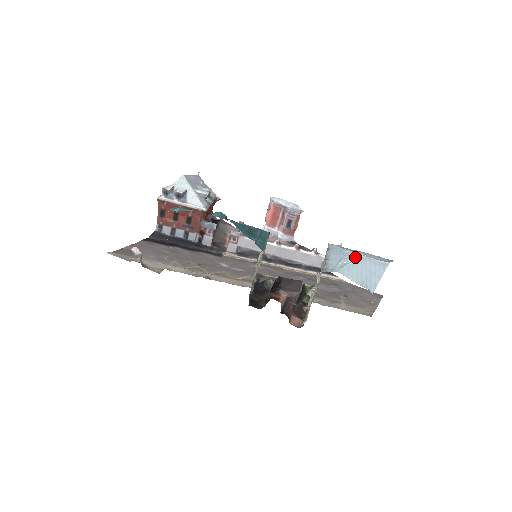
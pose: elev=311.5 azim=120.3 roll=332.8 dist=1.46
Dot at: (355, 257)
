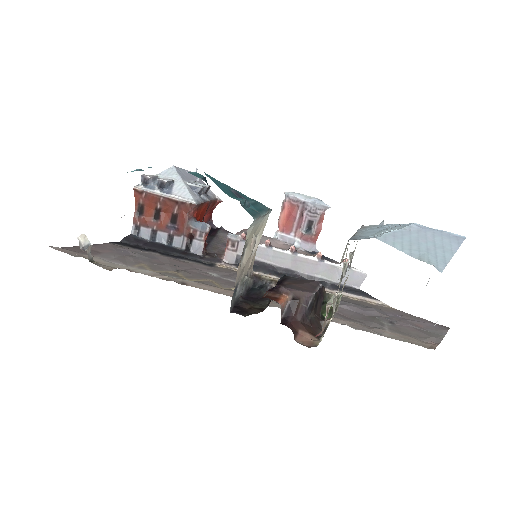
Dot at: (406, 225)
